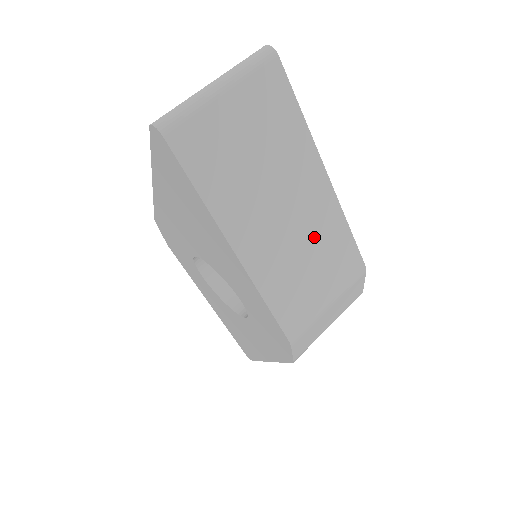
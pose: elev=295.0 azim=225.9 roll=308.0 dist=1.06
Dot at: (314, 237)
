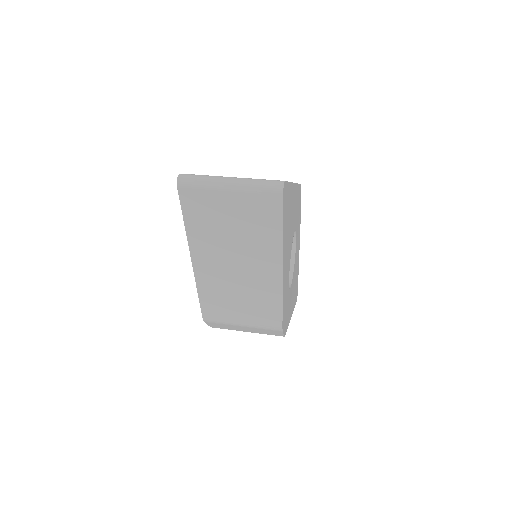
Dot at: (252, 290)
